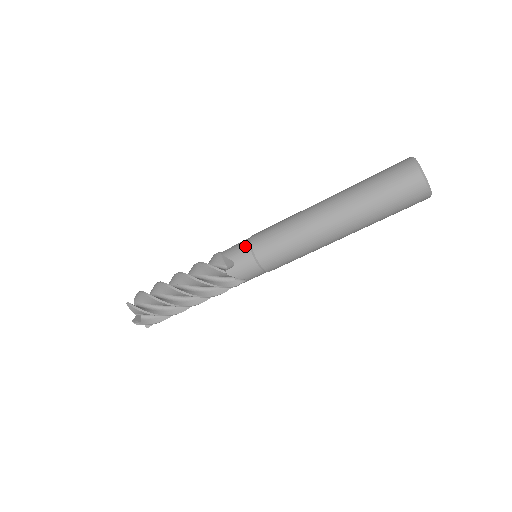
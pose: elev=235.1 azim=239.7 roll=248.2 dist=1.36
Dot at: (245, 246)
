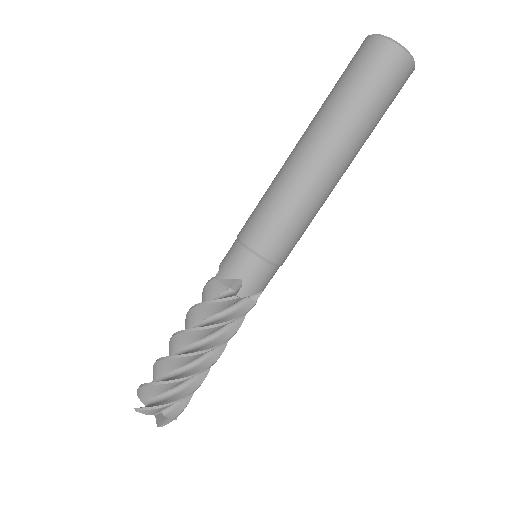
Dot at: occluded
